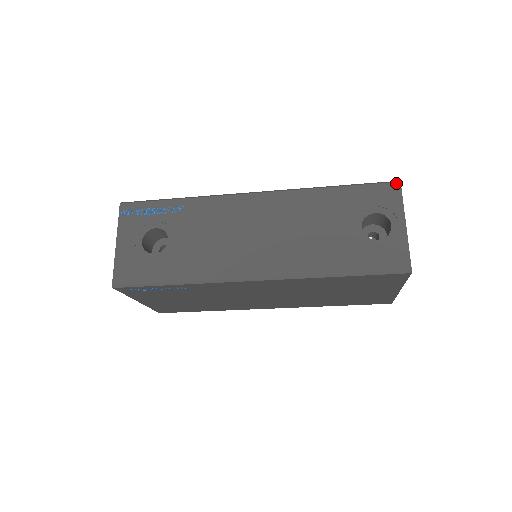
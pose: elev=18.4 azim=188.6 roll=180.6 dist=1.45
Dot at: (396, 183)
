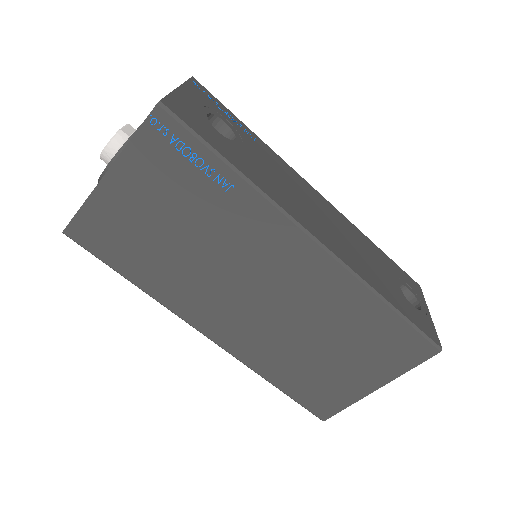
Dot at: (418, 284)
